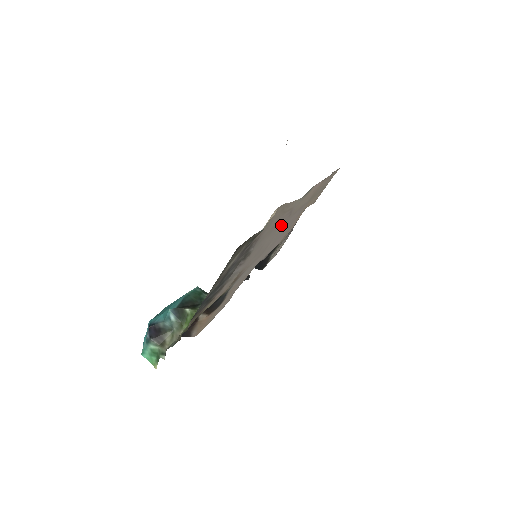
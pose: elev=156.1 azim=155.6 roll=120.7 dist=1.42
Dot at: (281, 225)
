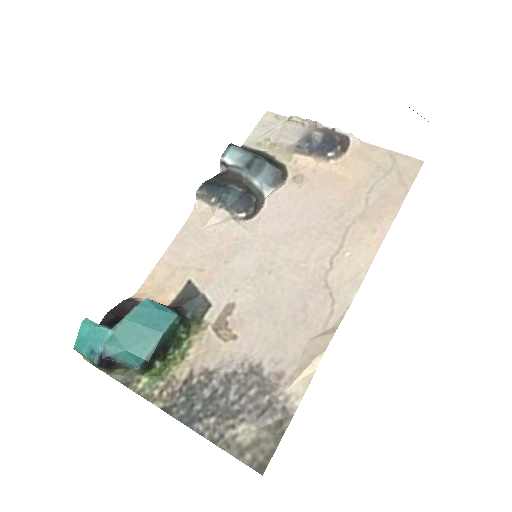
Dot at: (309, 282)
